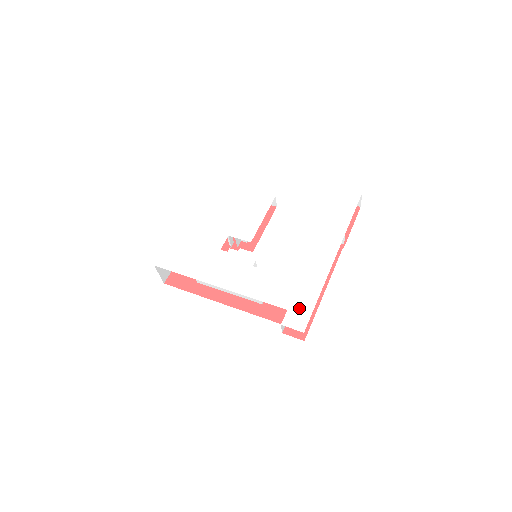
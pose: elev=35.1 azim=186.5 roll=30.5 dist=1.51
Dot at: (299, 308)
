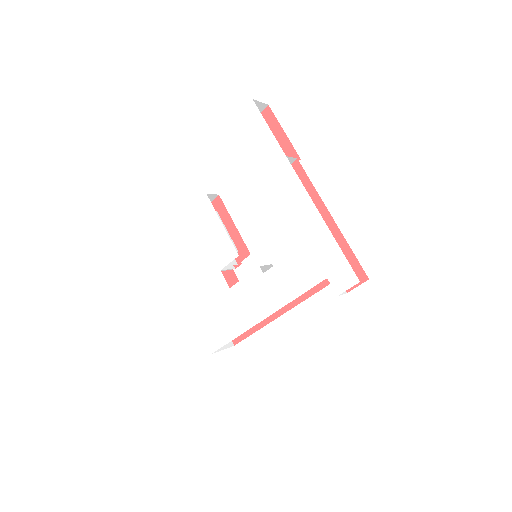
Dot at: (332, 266)
